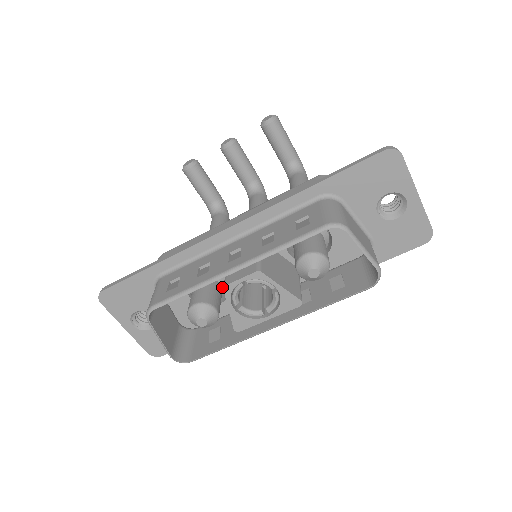
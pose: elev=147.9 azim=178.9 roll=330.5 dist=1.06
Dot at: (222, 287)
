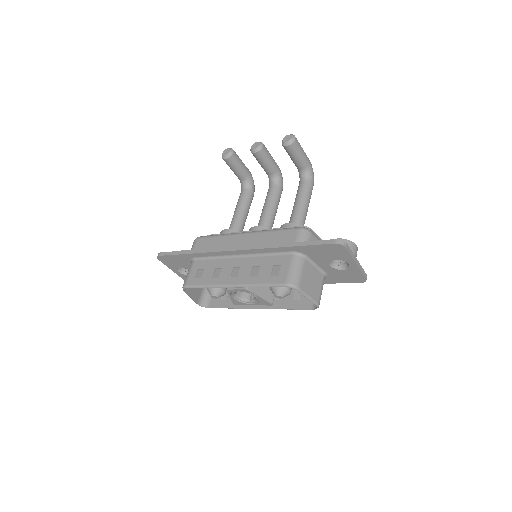
Dot at: occluded
